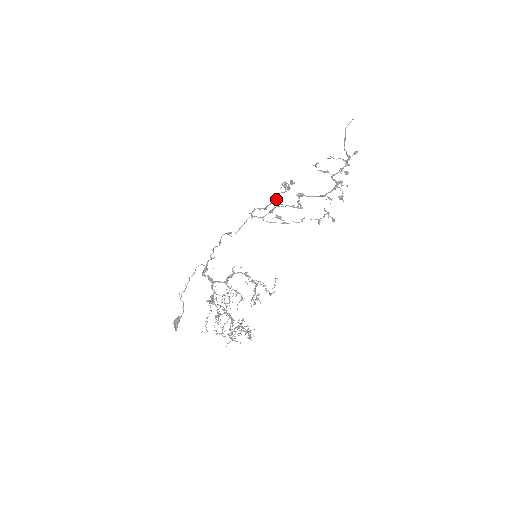
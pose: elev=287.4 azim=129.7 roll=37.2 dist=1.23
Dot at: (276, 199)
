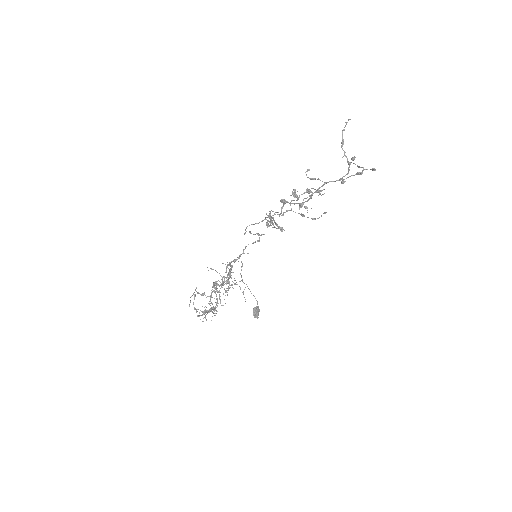
Dot at: occluded
